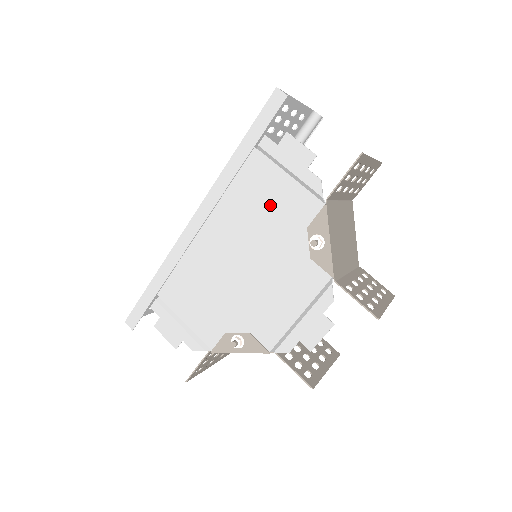
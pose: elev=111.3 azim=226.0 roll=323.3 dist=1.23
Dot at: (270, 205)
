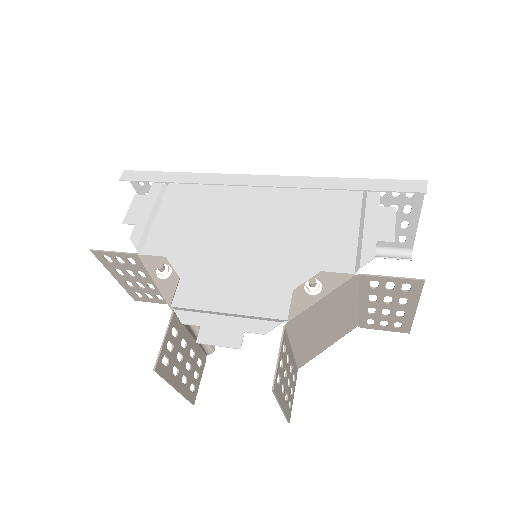
Dot at: (320, 230)
